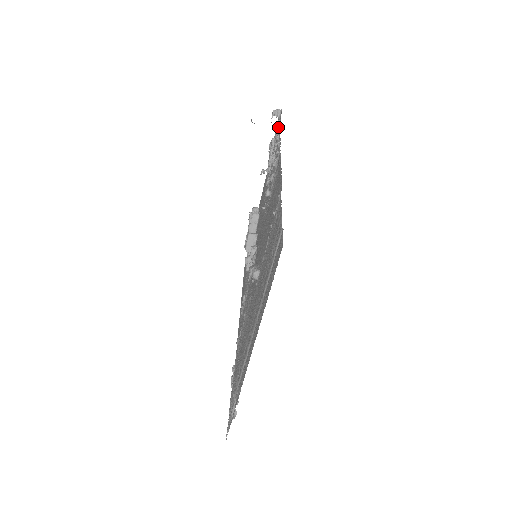
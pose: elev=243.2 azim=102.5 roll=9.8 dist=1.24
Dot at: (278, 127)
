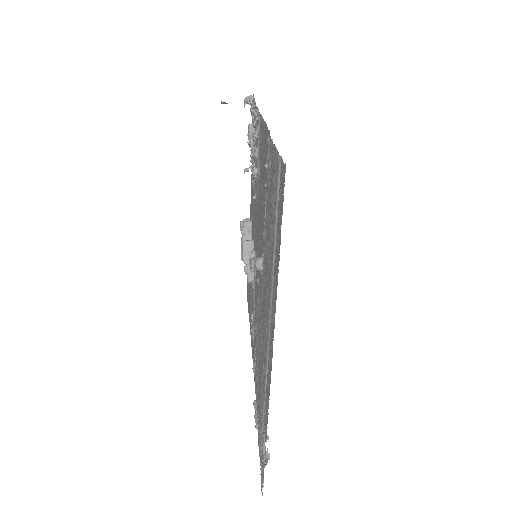
Dot at: occluded
